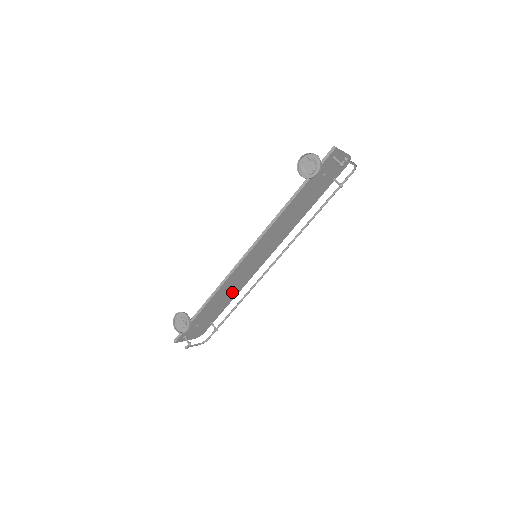
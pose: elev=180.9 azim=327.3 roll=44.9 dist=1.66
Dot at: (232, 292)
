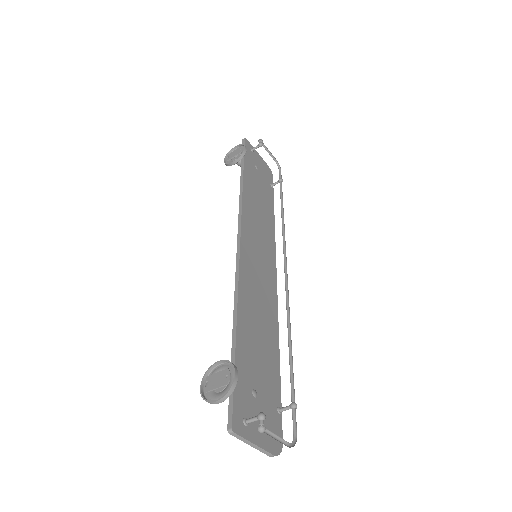
Dot at: (266, 325)
